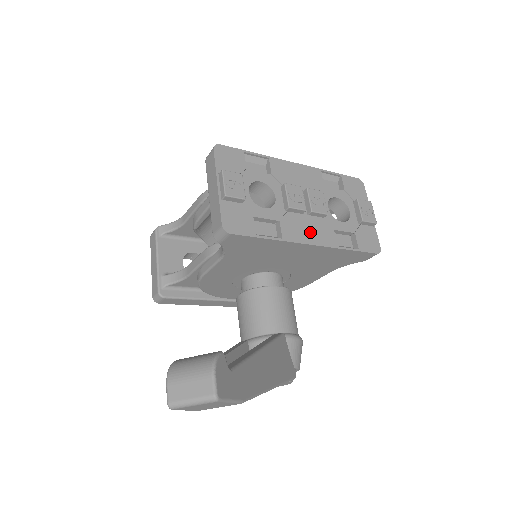
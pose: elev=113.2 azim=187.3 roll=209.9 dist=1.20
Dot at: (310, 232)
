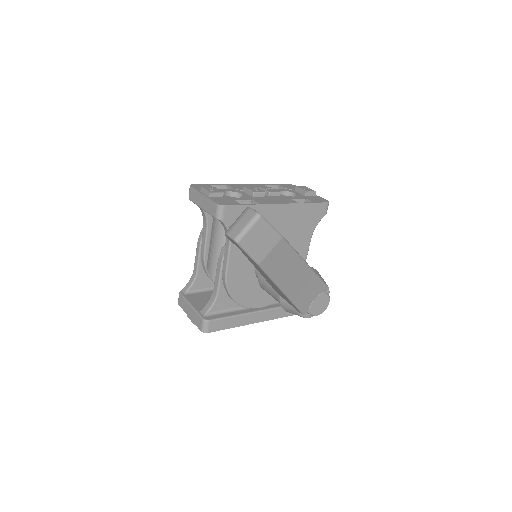
Dot at: (275, 201)
